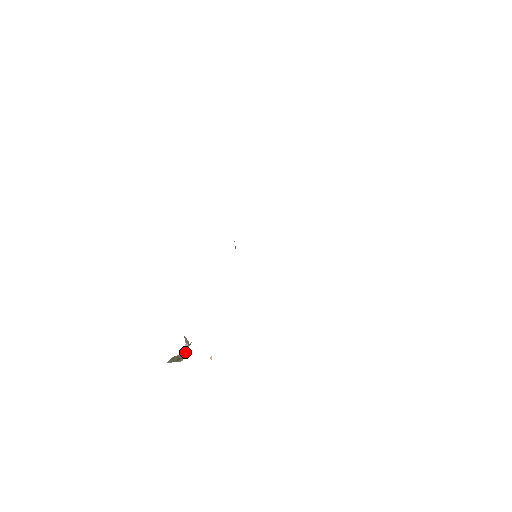
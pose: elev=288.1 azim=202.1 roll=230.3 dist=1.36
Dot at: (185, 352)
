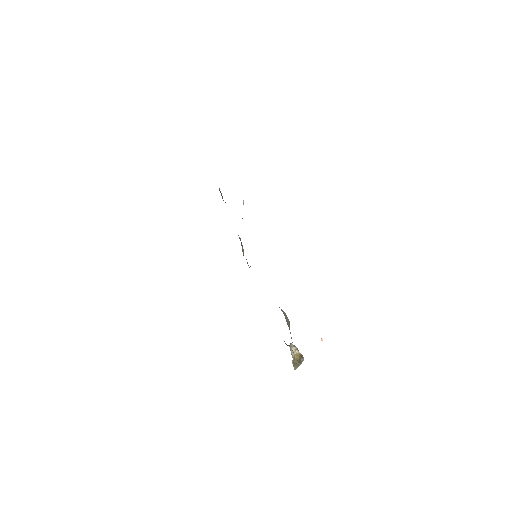
Dot at: (298, 353)
